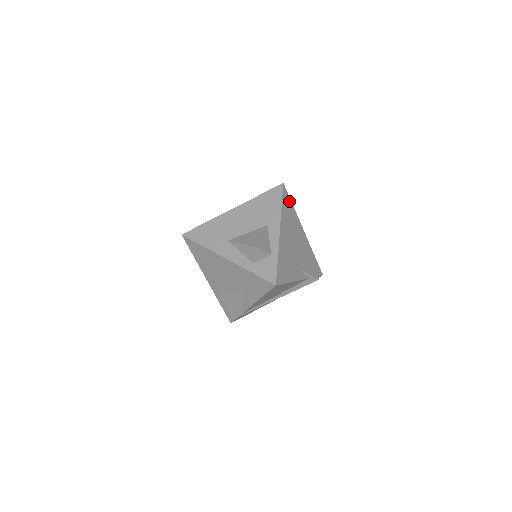
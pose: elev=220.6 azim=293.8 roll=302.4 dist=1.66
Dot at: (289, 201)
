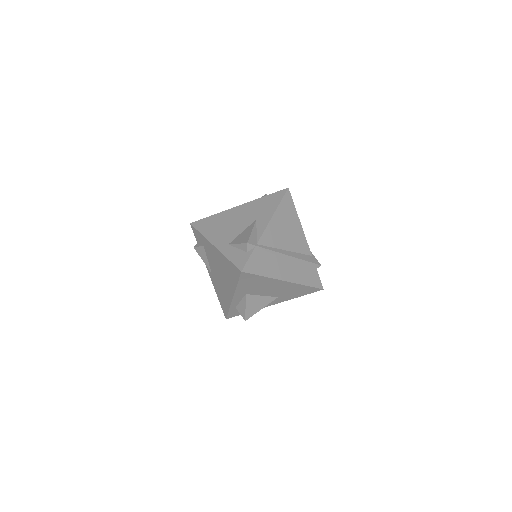
Dot at: occluded
